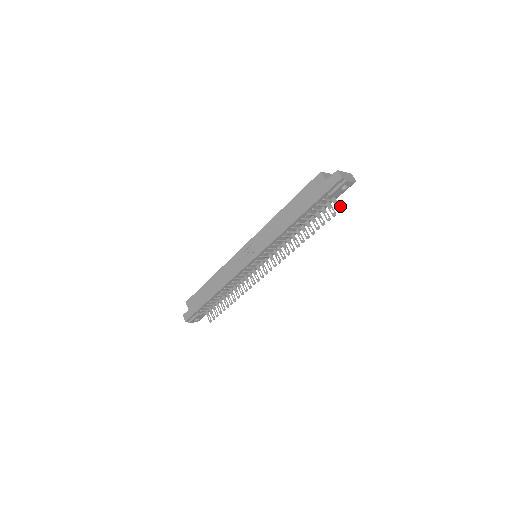
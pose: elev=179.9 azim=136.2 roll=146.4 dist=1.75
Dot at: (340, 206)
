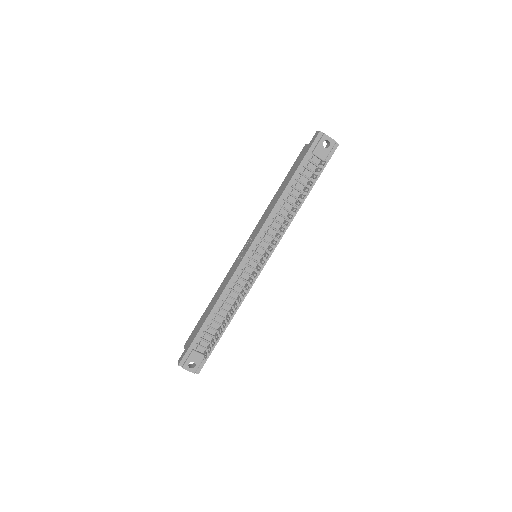
Dot at: (325, 161)
